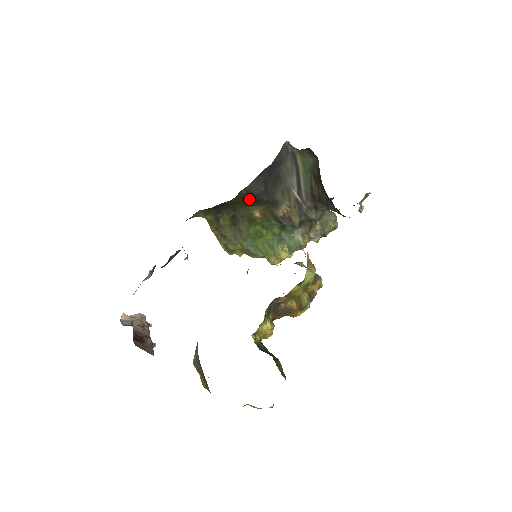
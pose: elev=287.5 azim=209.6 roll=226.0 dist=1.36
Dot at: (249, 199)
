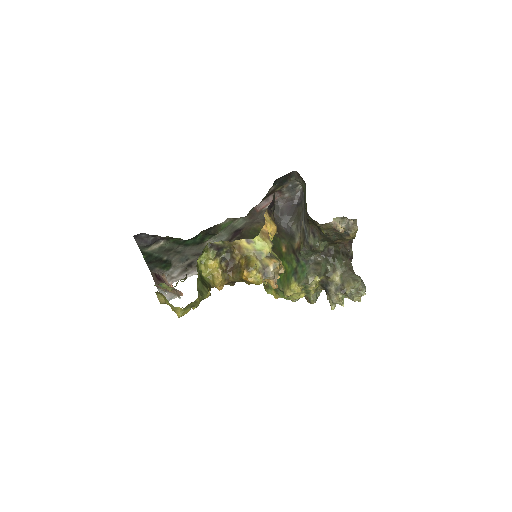
Dot at: occluded
